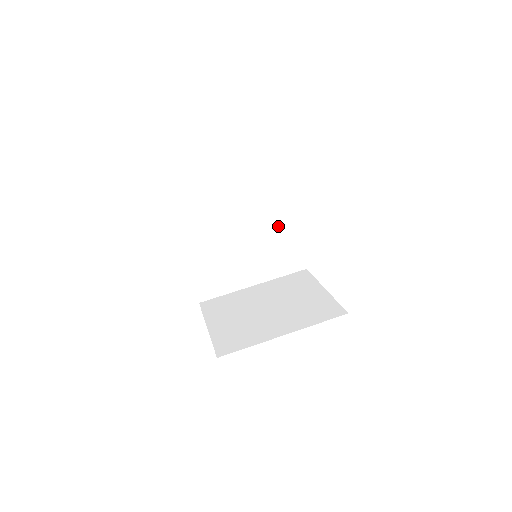
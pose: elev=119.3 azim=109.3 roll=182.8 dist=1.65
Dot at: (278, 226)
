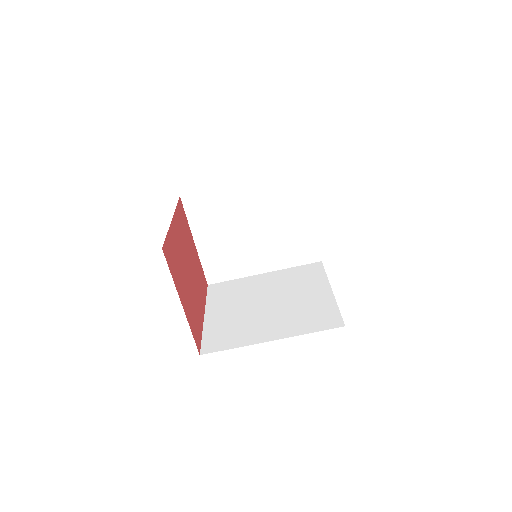
Dot at: occluded
